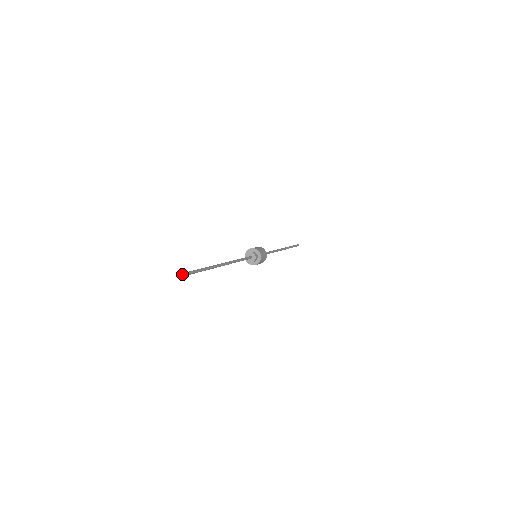
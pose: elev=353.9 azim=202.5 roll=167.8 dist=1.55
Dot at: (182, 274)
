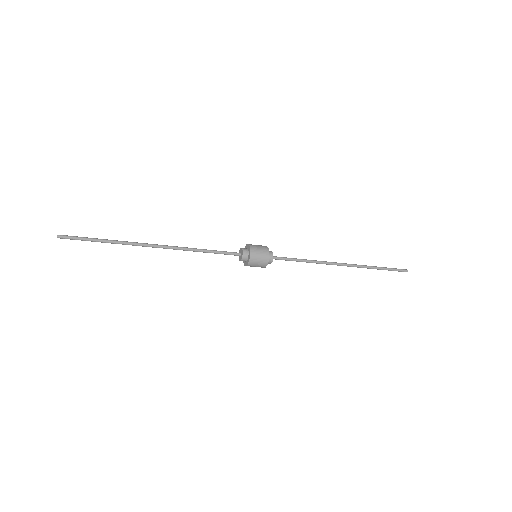
Dot at: (63, 236)
